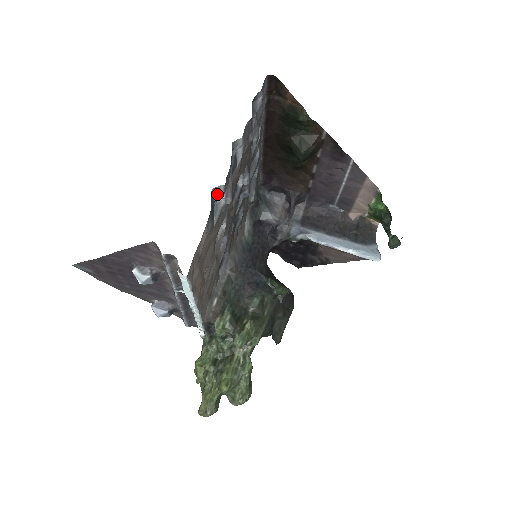
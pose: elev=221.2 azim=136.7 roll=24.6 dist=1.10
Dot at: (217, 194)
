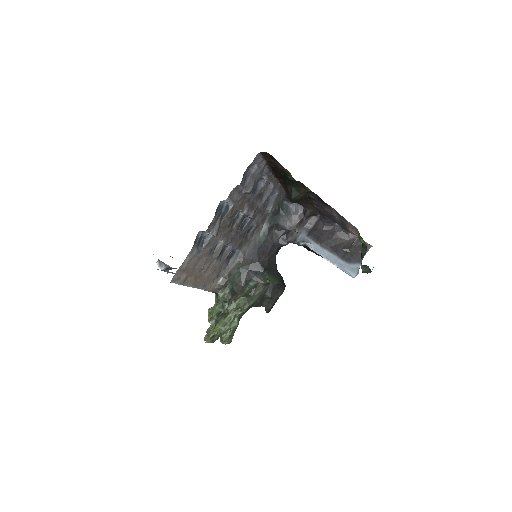
Dot at: (204, 233)
